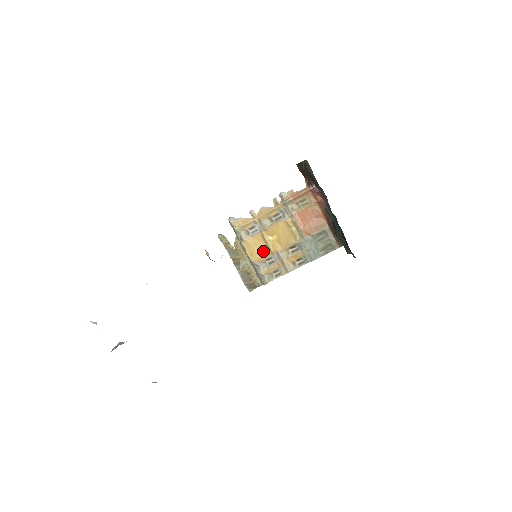
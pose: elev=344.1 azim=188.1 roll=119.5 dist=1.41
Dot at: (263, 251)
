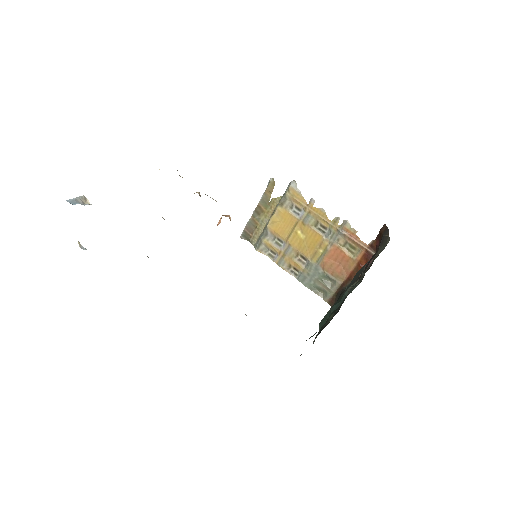
Dot at: (283, 231)
